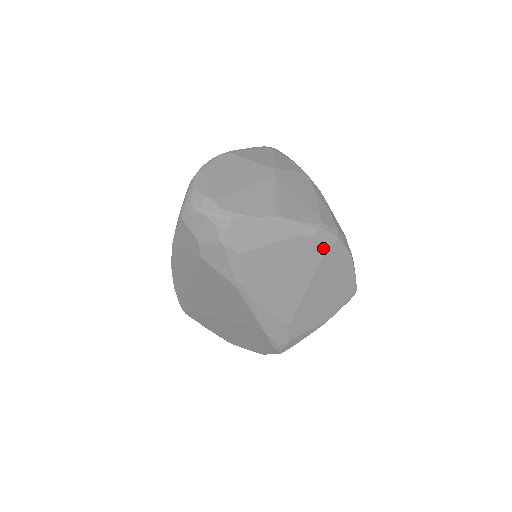
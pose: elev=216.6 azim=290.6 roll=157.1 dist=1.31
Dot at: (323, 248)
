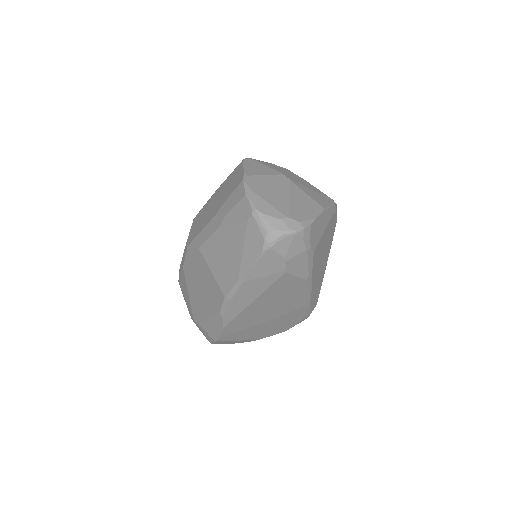
Dot at: occluded
